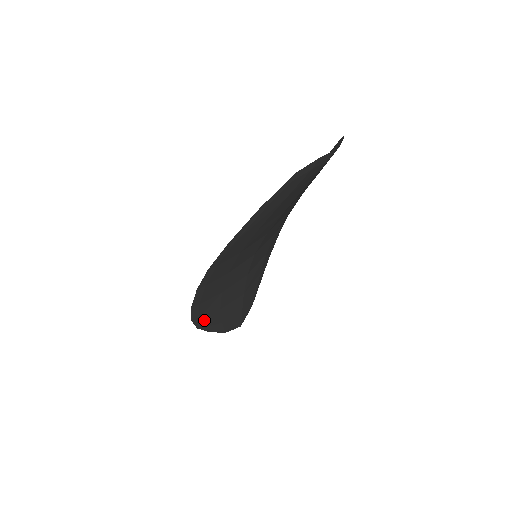
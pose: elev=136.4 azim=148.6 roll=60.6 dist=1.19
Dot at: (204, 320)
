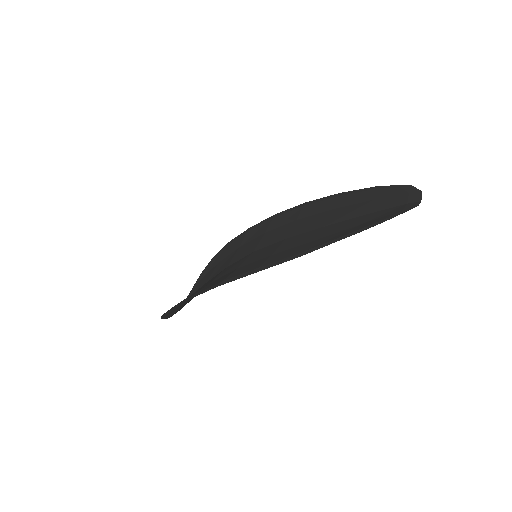
Dot at: (174, 309)
